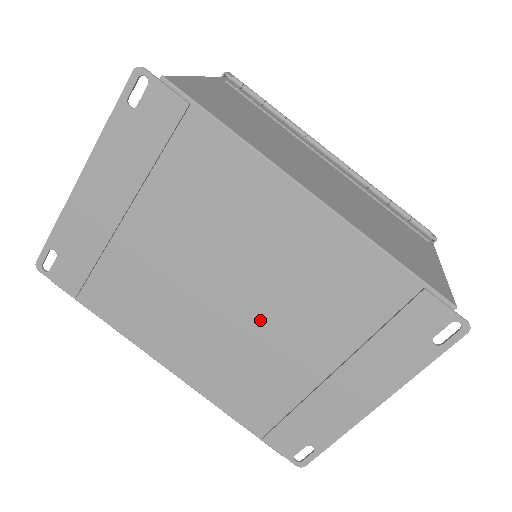
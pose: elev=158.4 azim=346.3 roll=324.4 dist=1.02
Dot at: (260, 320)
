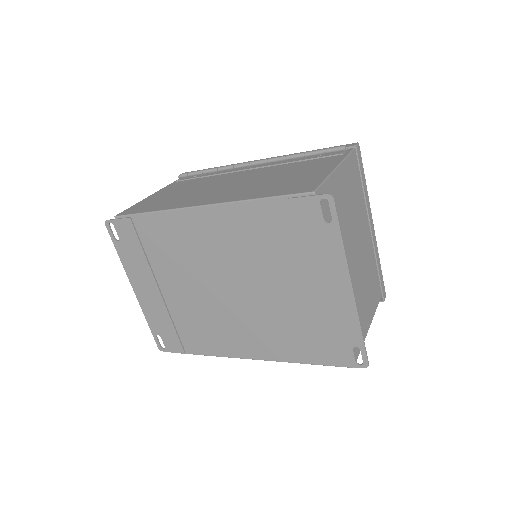
Dot at: (252, 291)
